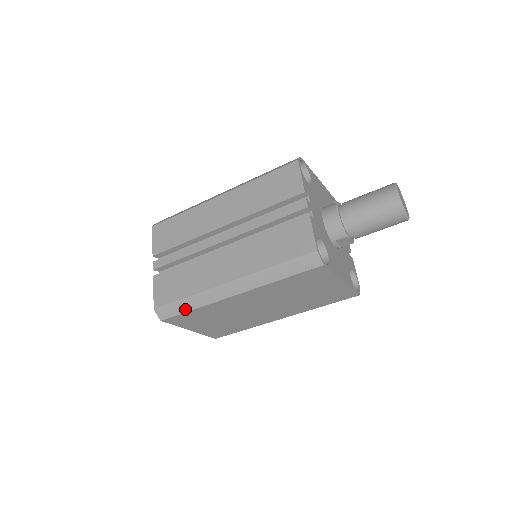
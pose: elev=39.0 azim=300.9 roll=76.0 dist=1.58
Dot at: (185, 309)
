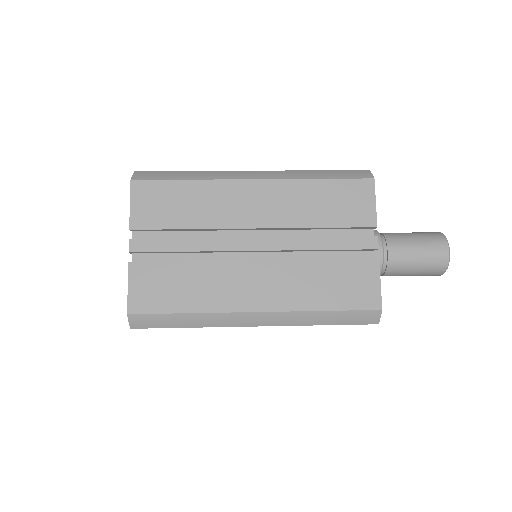
Dot at: (176, 325)
